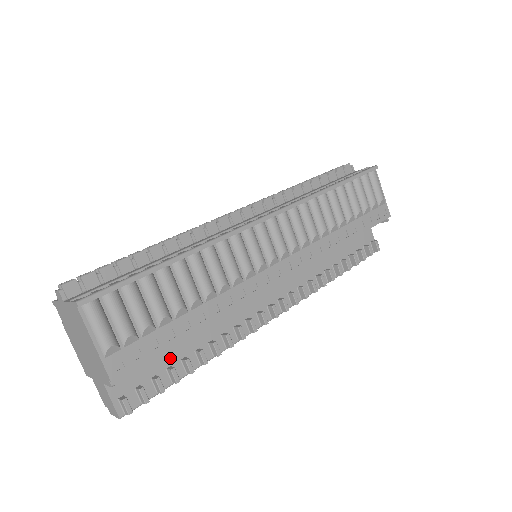
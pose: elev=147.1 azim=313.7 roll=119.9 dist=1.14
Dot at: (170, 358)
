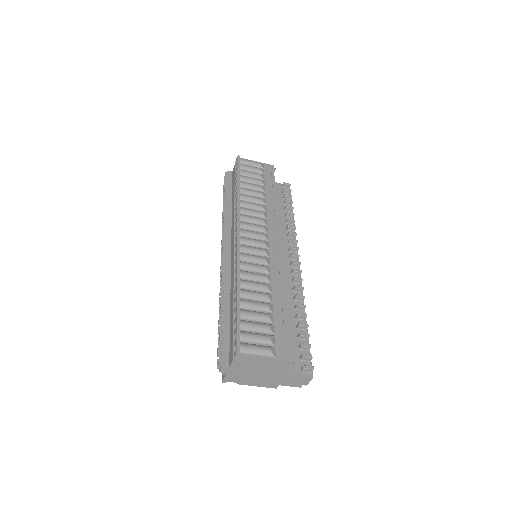
Dot at: (292, 334)
